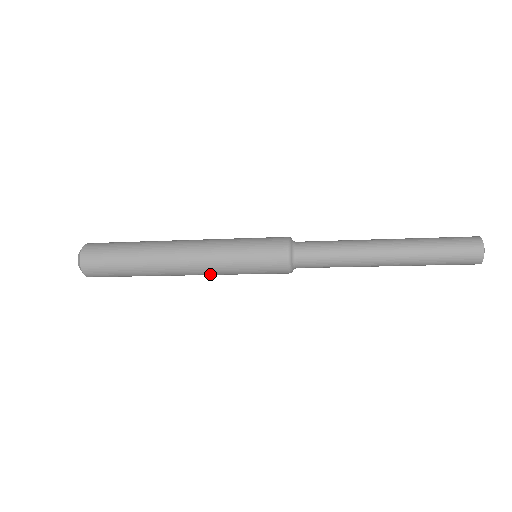
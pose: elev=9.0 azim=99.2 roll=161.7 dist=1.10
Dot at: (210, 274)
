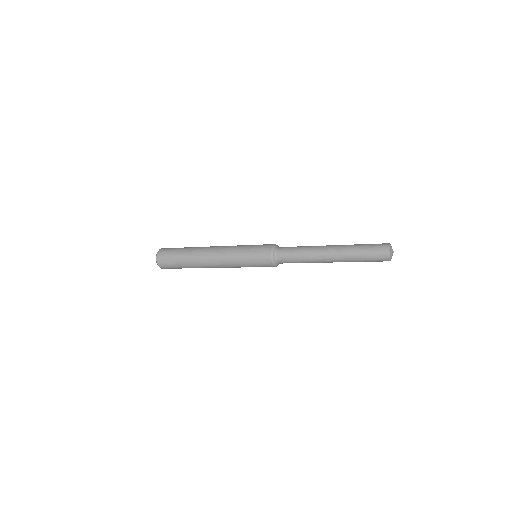
Dot at: (227, 264)
